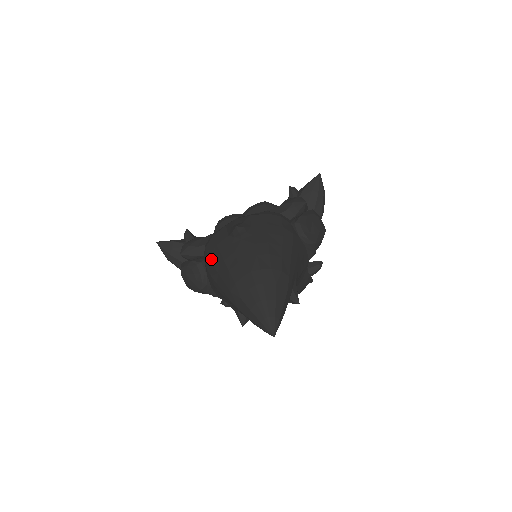
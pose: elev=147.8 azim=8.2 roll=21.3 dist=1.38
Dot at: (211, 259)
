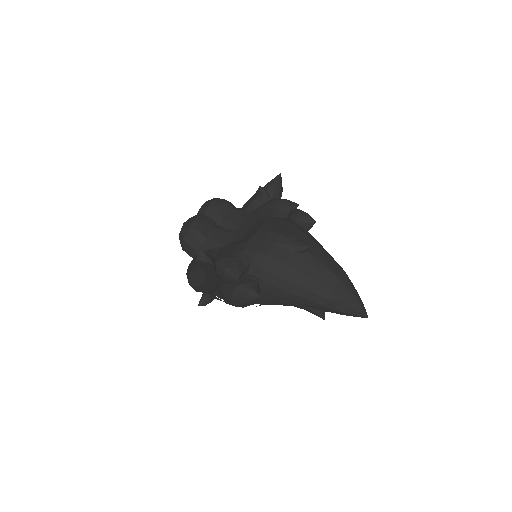
Dot at: (283, 277)
